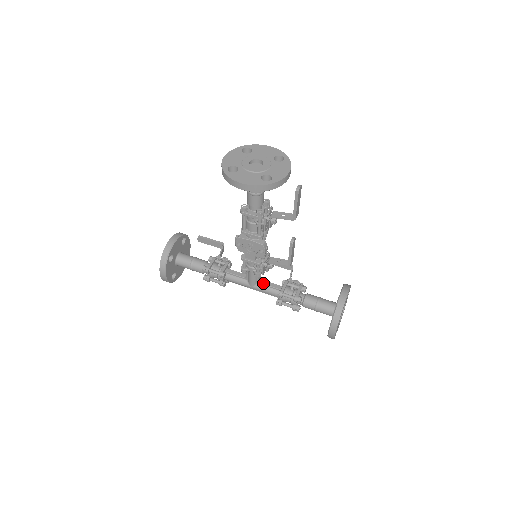
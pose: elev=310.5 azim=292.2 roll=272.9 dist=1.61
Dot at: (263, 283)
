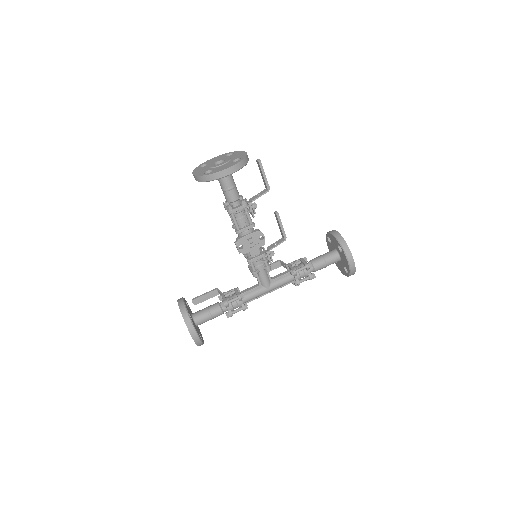
Dot at: (274, 278)
